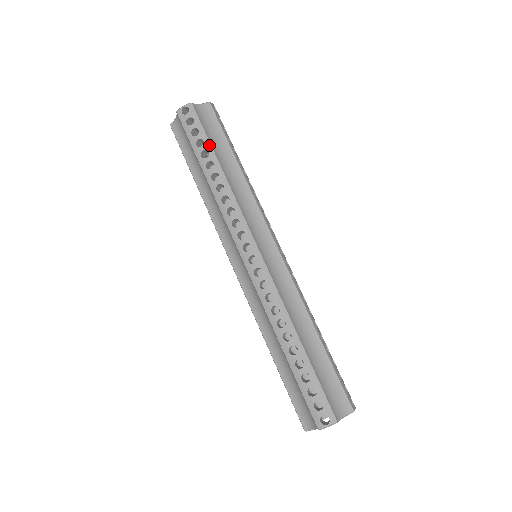
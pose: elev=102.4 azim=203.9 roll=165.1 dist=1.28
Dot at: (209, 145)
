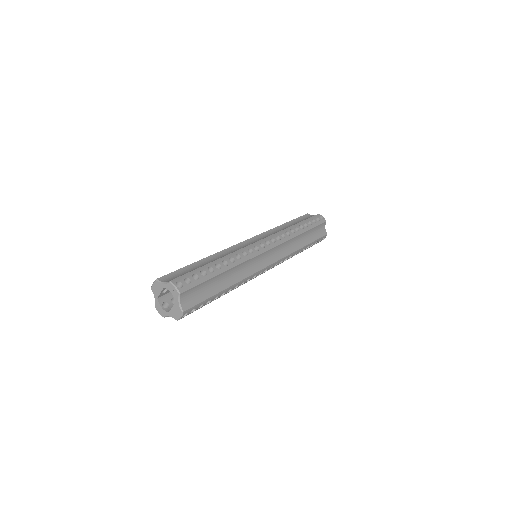
Dot at: (311, 228)
